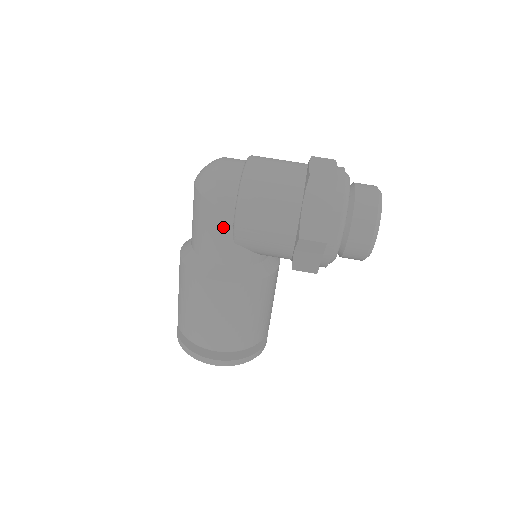
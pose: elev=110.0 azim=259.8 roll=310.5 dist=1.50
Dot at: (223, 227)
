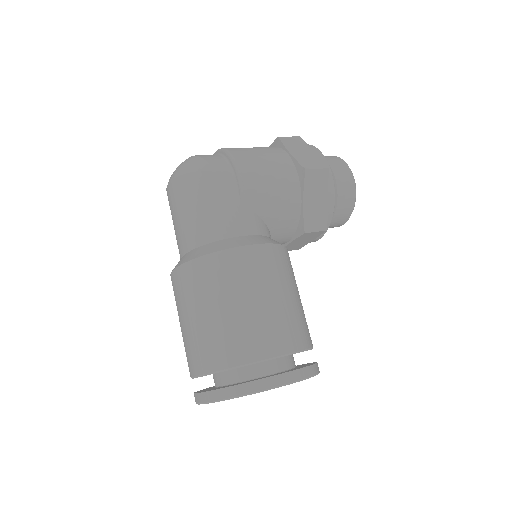
Dot at: (227, 191)
